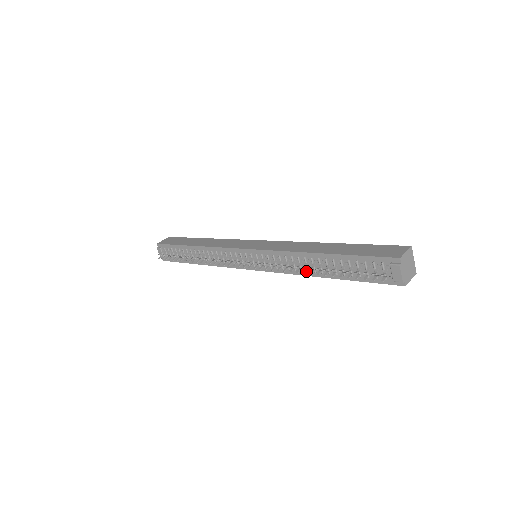
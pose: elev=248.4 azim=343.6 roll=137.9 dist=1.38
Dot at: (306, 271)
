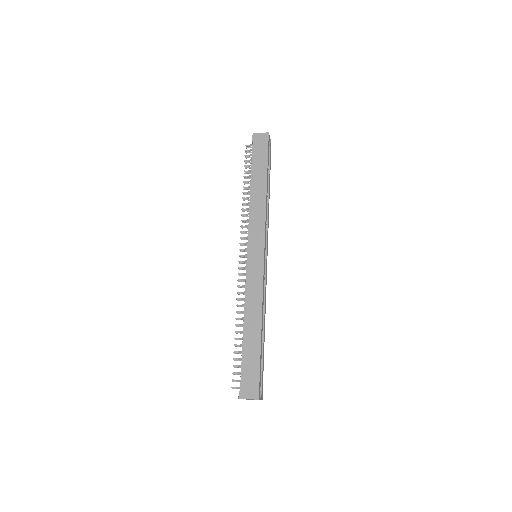
Dot at: occluded
